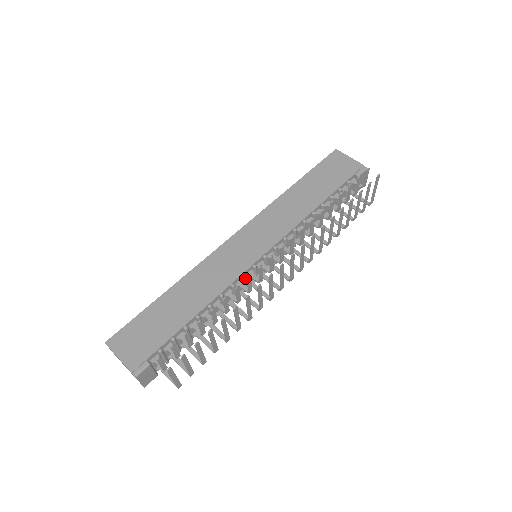
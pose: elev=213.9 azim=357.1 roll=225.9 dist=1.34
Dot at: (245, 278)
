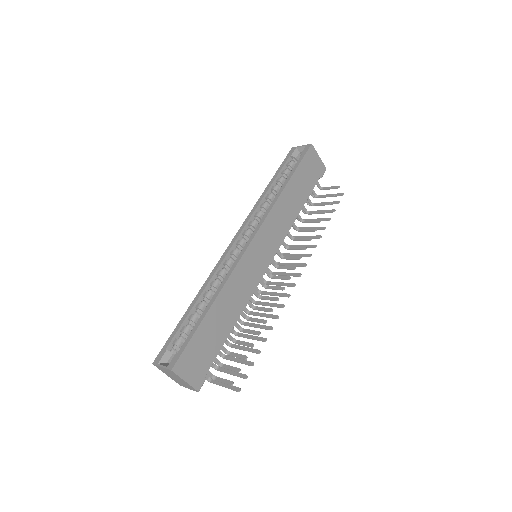
Dot at: occluded
